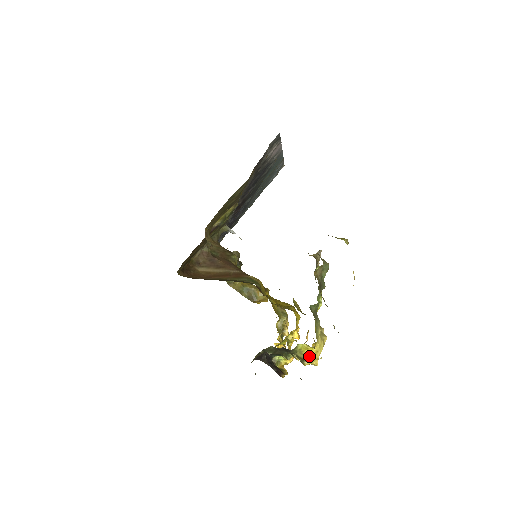
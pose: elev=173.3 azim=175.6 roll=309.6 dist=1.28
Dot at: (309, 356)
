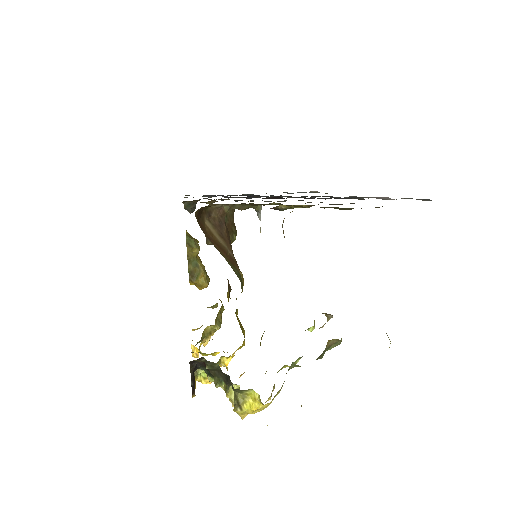
Dot at: (248, 407)
